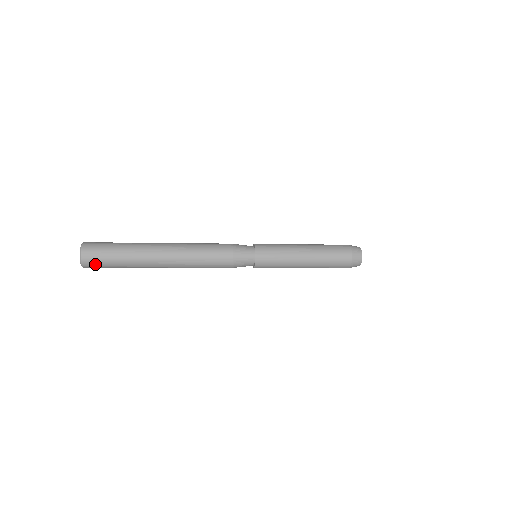
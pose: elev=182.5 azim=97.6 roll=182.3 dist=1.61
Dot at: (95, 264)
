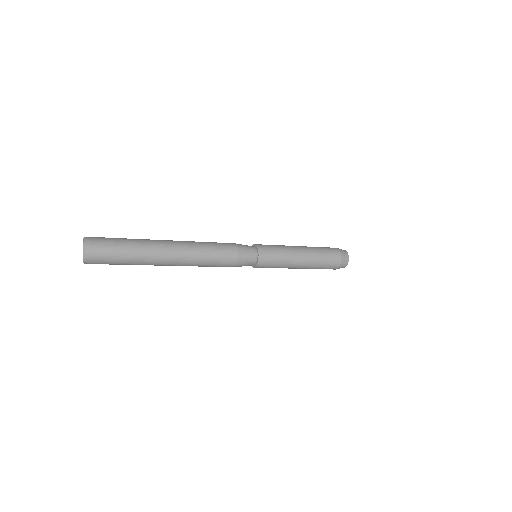
Dot at: (99, 262)
